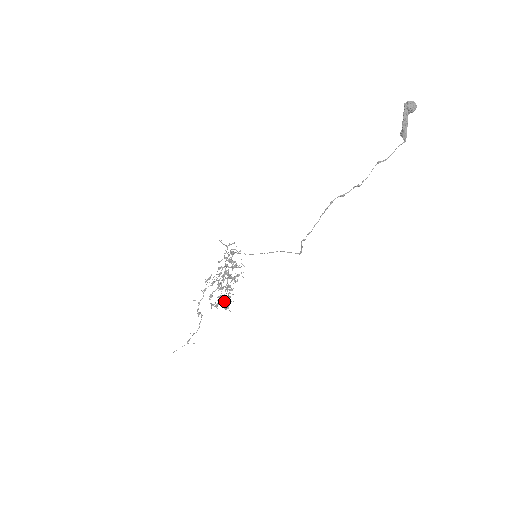
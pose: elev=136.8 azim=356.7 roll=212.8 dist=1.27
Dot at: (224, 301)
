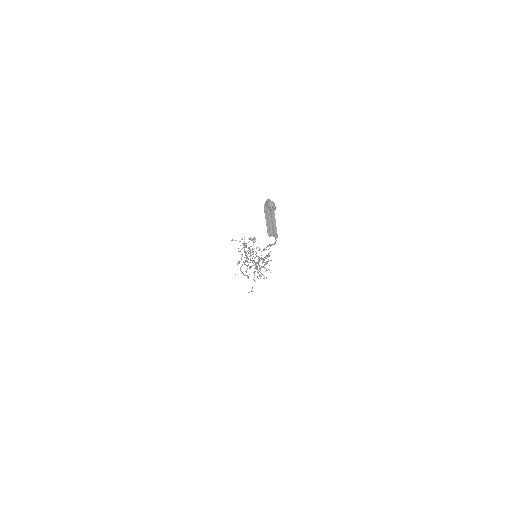
Dot at: (258, 273)
